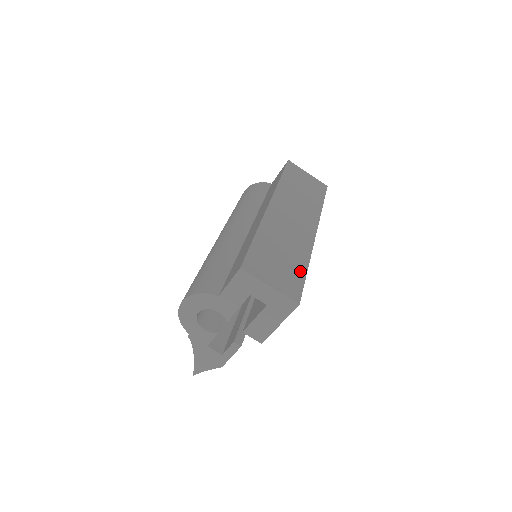
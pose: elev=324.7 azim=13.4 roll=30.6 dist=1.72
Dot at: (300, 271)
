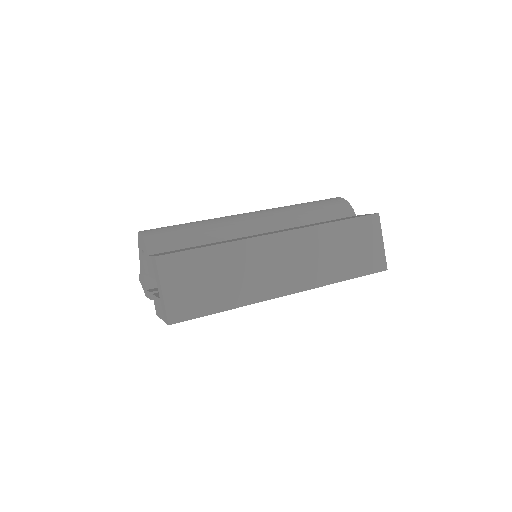
Dot at: (214, 305)
